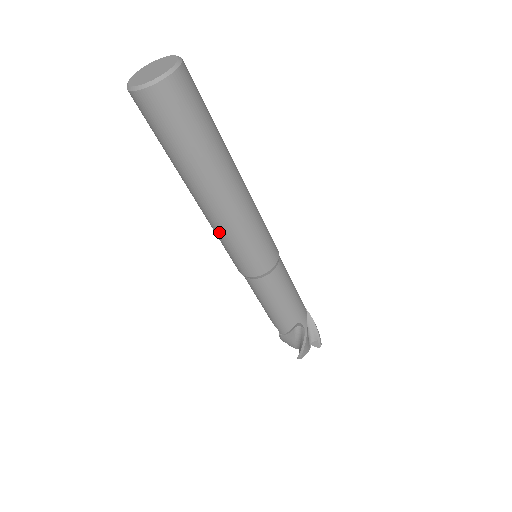
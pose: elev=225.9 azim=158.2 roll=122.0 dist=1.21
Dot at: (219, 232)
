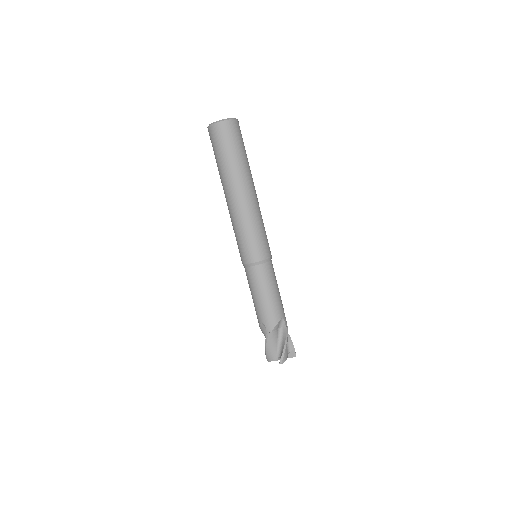
Dot at: (241, 221)
